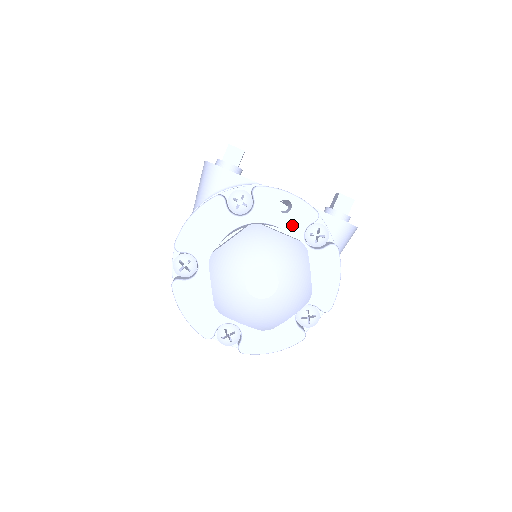
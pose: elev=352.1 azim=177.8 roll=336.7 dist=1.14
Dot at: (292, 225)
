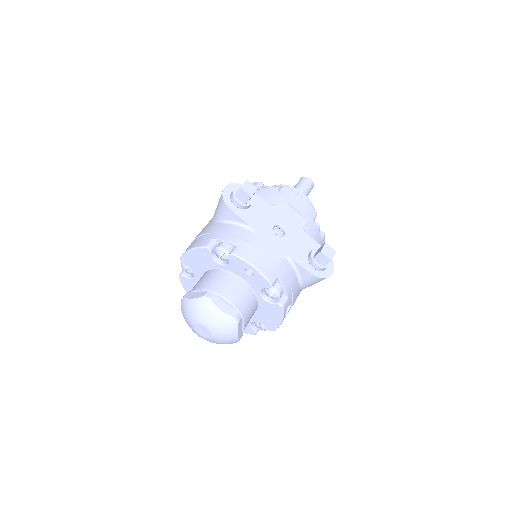
Dot at: (253, 283)
